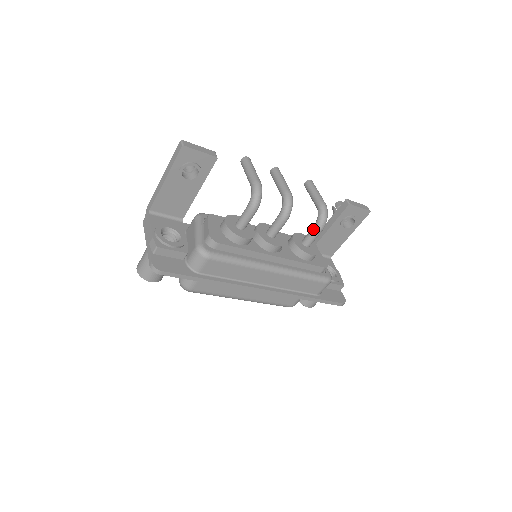
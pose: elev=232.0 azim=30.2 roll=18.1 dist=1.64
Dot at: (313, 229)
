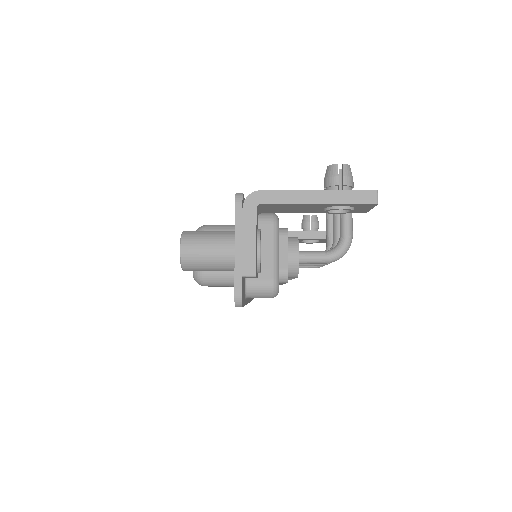
Dot at: occluded
